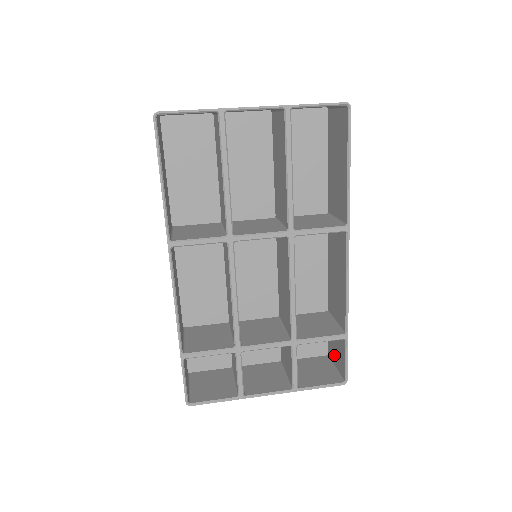
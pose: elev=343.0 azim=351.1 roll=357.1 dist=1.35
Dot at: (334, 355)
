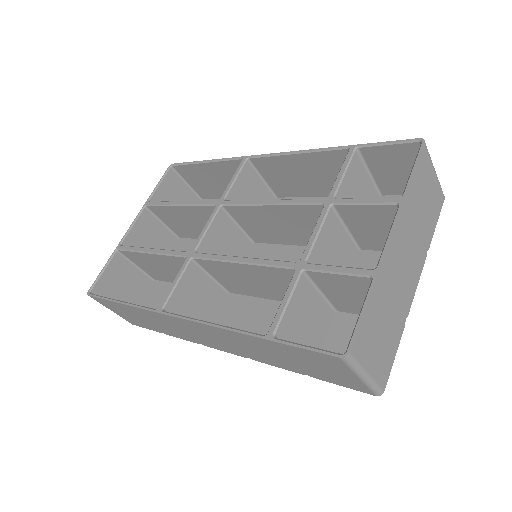
Dot at: occluded
